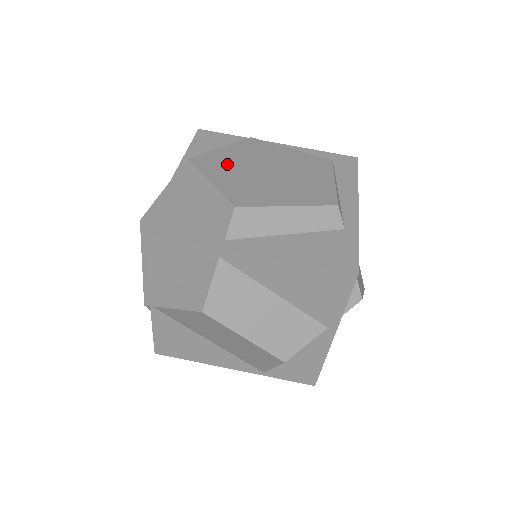
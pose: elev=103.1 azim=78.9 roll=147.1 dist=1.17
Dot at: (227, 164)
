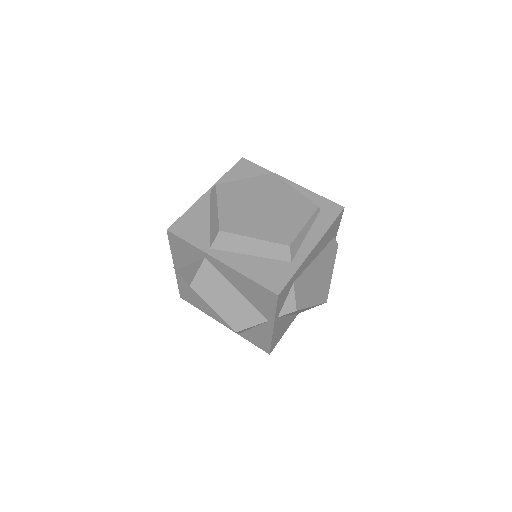
Dot at: (239, 194)
